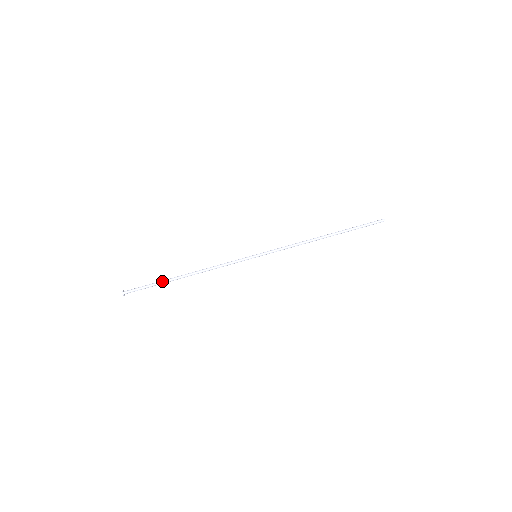
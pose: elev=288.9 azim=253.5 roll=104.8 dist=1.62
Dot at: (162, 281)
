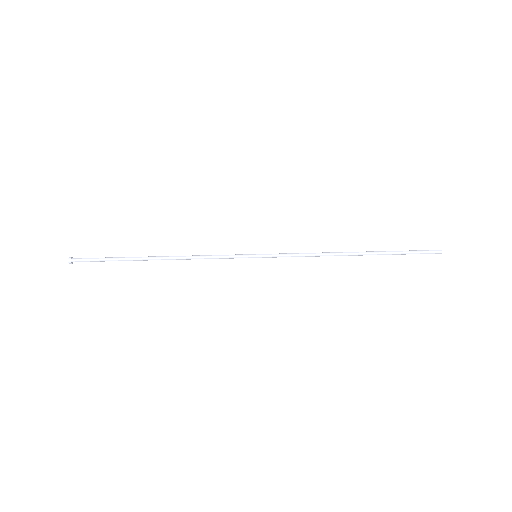
Dot at: (125, 257)
